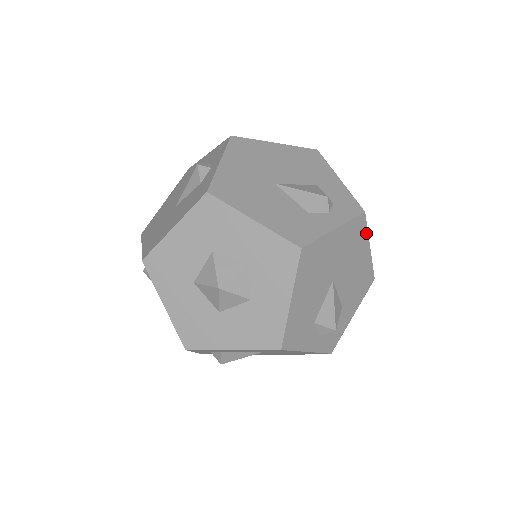
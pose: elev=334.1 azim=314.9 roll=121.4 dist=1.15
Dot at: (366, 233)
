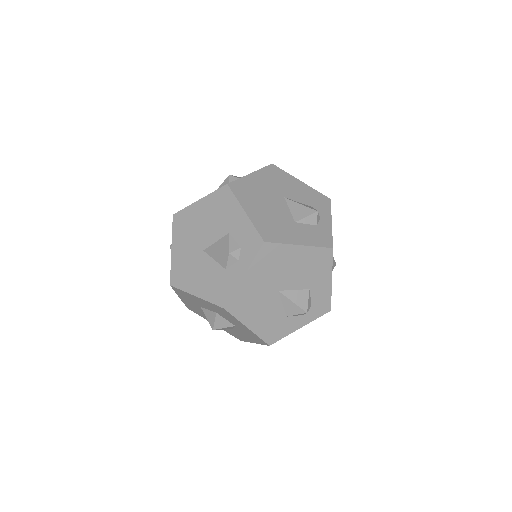
Dot at: (283, 246)
